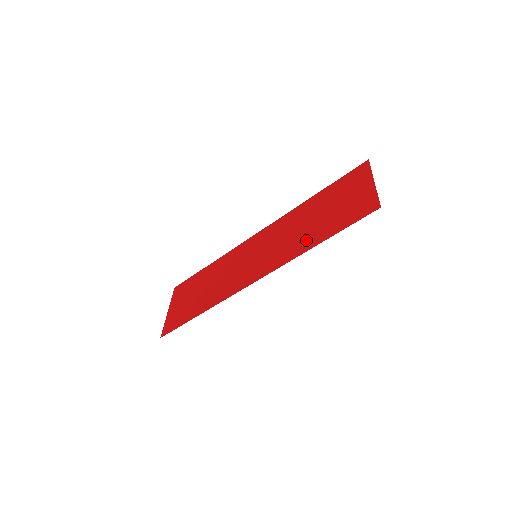
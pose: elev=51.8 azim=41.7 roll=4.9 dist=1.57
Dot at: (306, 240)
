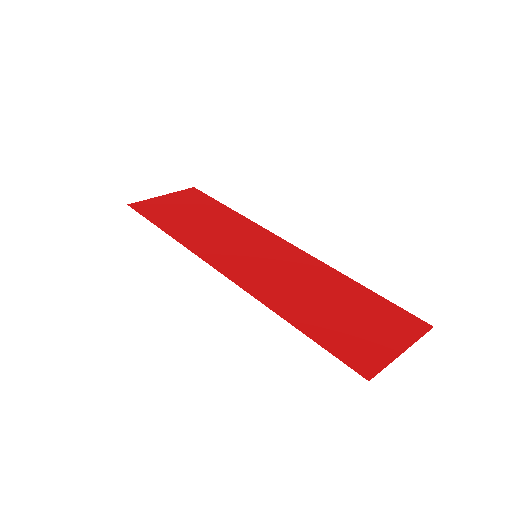
Dot at: (293, 306)
